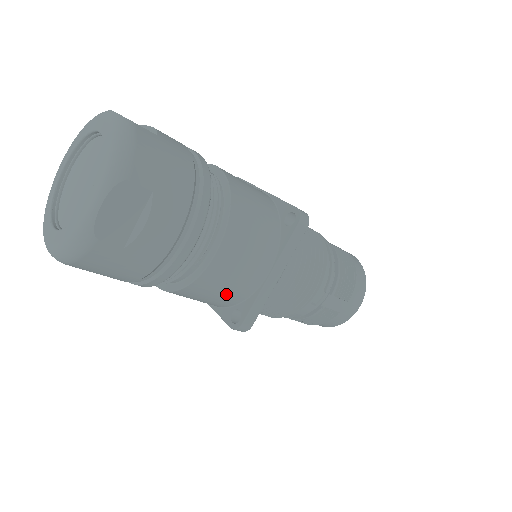
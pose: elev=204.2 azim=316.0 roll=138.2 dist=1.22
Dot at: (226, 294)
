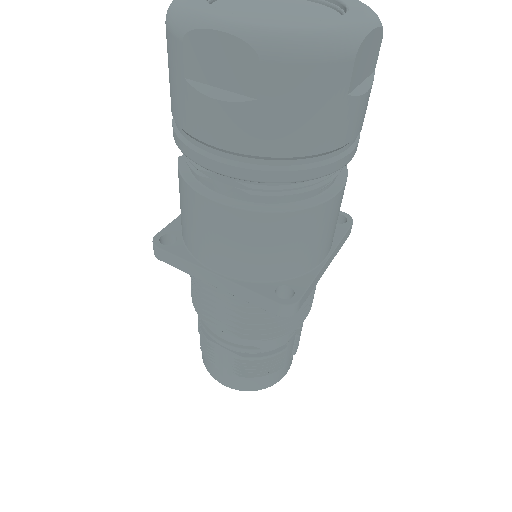
Dot at: (299, 254)
